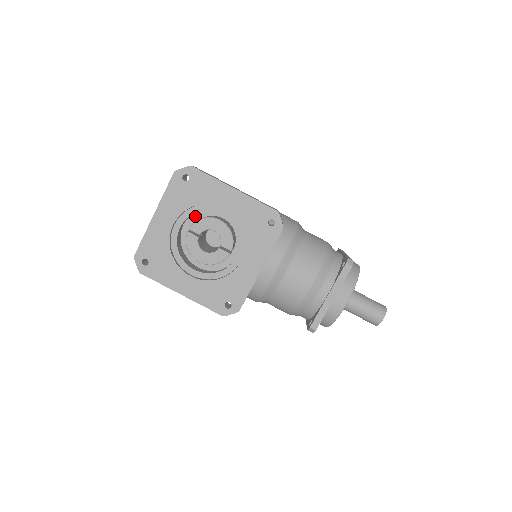
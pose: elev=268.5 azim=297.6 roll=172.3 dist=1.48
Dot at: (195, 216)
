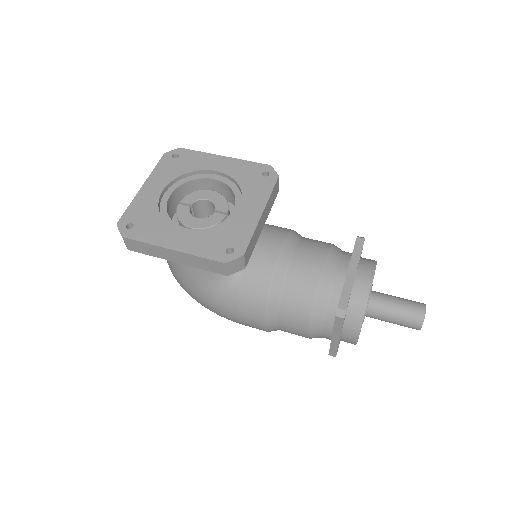
Dot at: occluded
